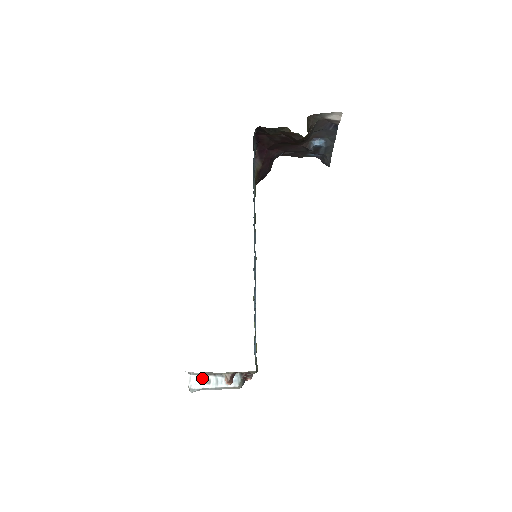
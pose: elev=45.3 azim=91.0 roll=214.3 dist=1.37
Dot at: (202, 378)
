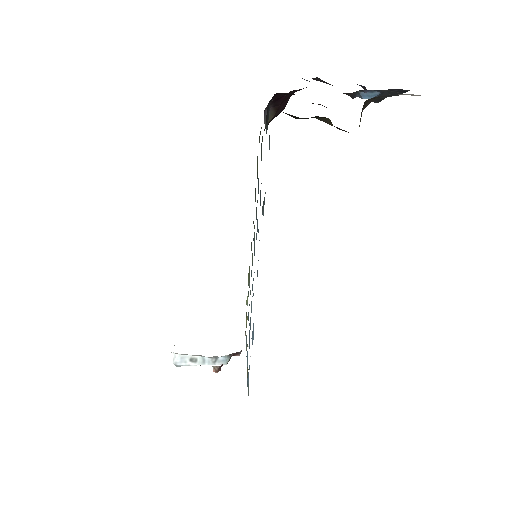
Dot at: (188, 357)
